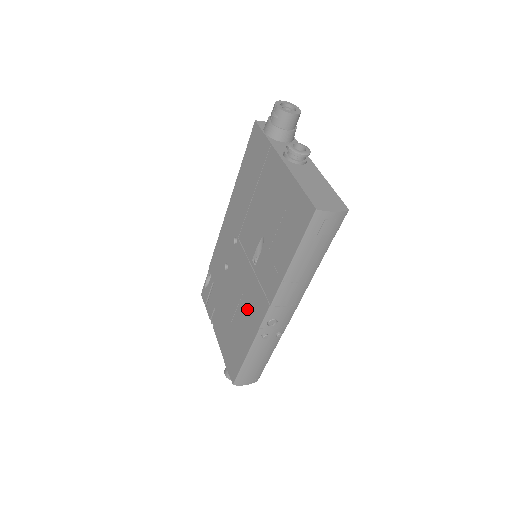
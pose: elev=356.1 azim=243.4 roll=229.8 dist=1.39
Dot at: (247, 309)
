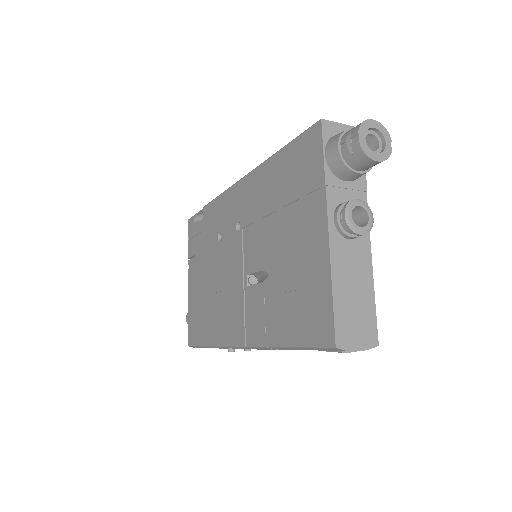
Dot at: (223, 311)
